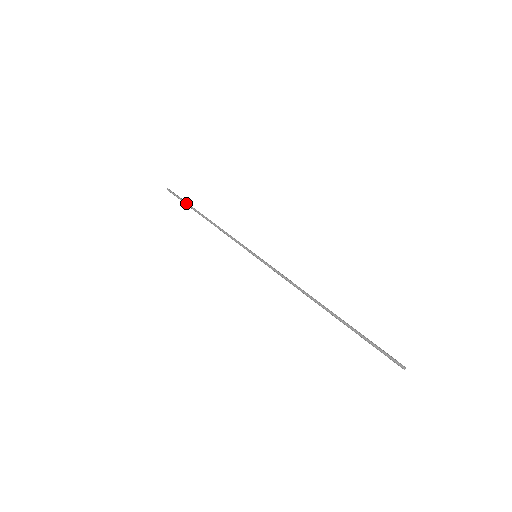
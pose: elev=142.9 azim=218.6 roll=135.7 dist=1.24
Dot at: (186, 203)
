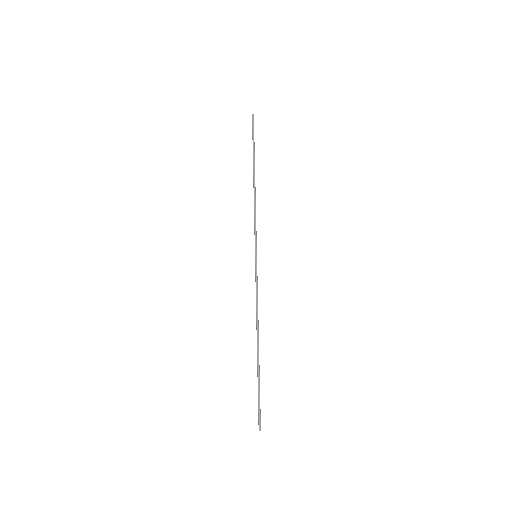
Dot at: (254, 148)
